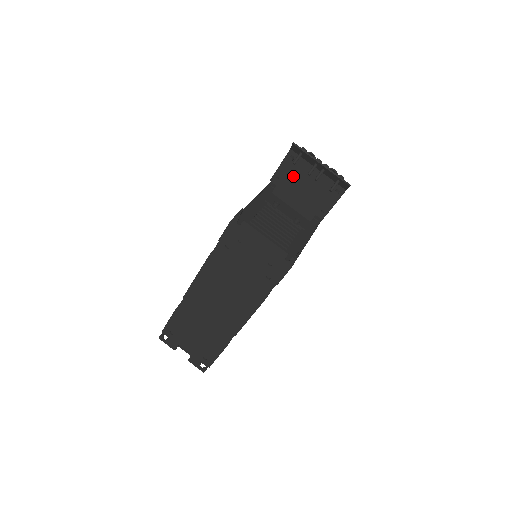
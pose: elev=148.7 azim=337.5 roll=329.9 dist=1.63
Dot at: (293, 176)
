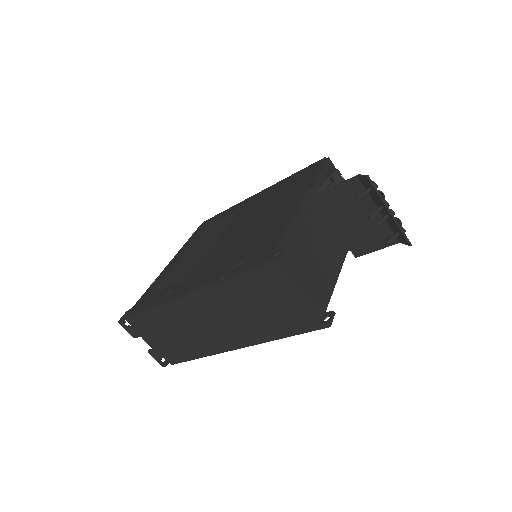
Dot at: (345, 204)
